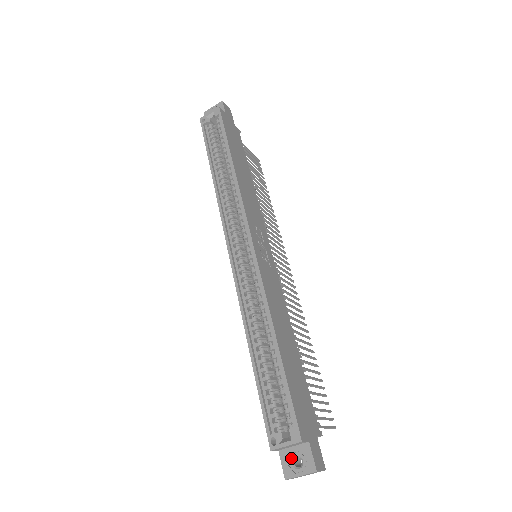
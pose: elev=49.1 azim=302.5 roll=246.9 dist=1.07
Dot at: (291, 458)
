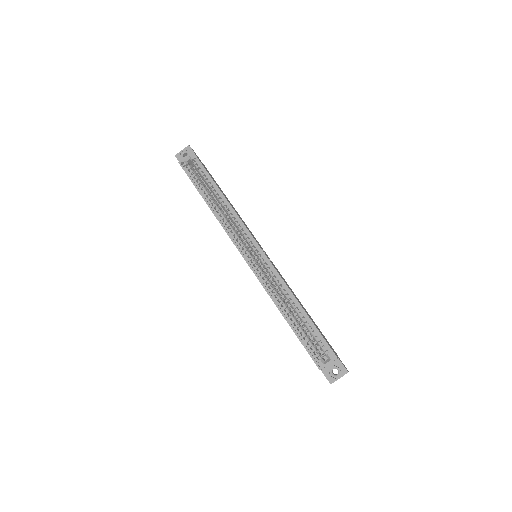
Dot at: (330, 371)
